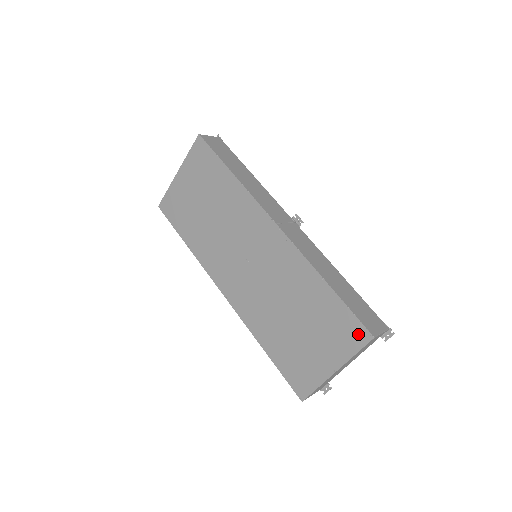
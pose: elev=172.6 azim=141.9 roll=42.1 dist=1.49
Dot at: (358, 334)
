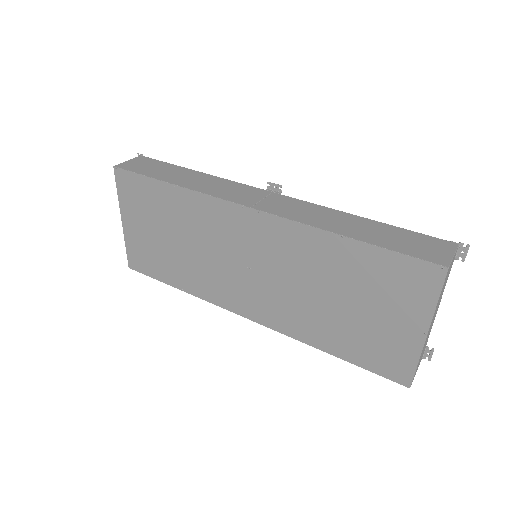
Dot at: (425, 275)
